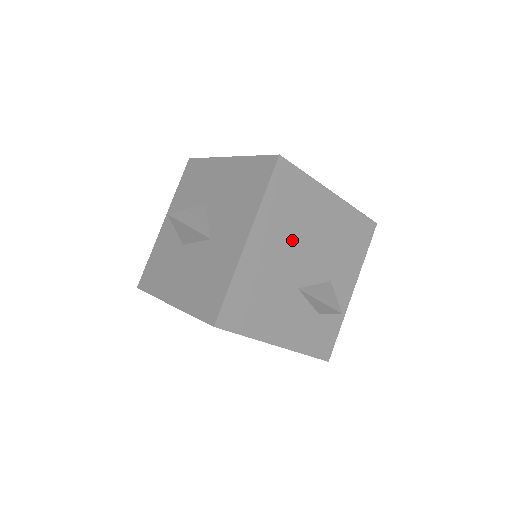
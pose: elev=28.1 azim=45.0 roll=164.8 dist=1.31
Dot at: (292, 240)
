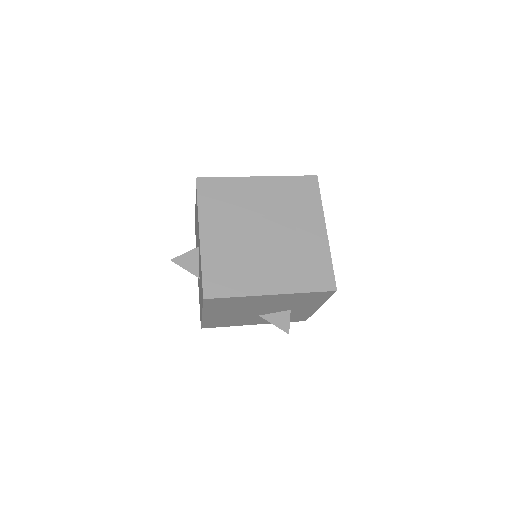
Dot at: (241, 310)
